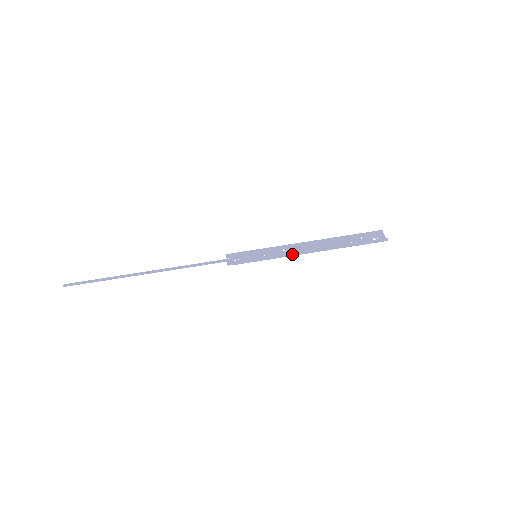
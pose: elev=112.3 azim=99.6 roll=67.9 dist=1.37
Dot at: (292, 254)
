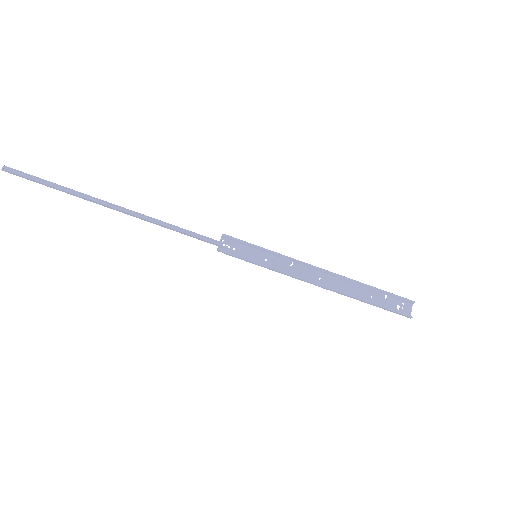
Dot at: (298, 278)
